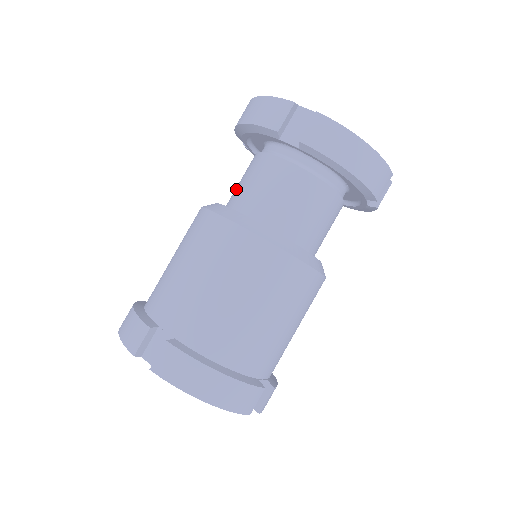
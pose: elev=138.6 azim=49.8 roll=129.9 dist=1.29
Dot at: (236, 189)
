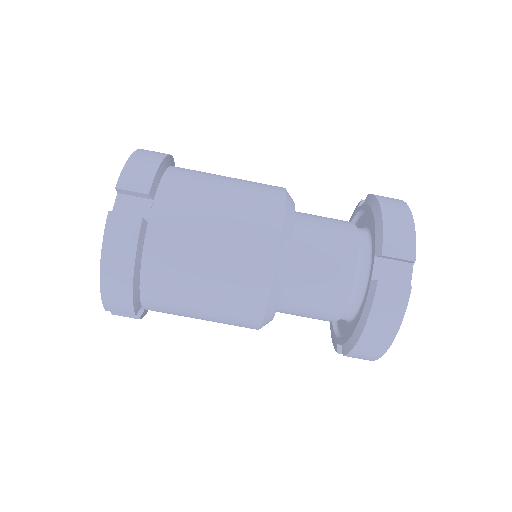
Dot at: occluded
